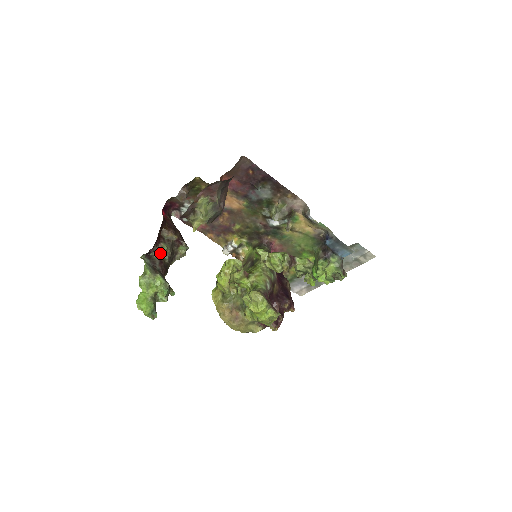
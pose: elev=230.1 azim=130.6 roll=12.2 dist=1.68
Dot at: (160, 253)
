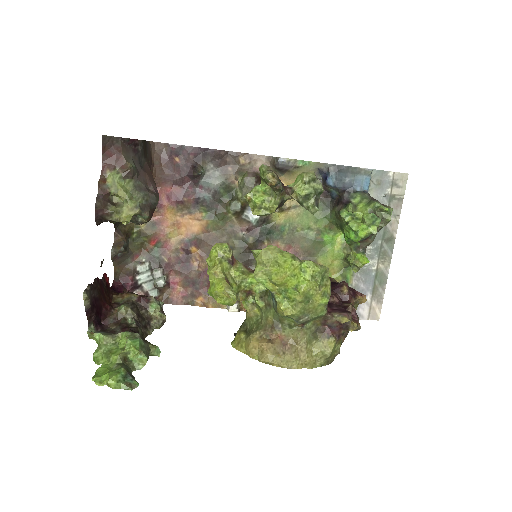
Dot at: (119, 320)
